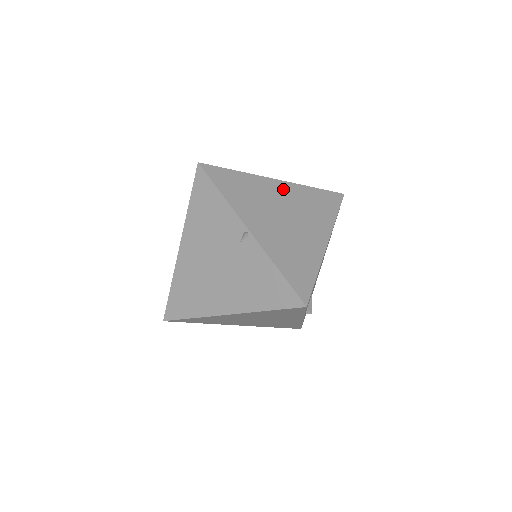
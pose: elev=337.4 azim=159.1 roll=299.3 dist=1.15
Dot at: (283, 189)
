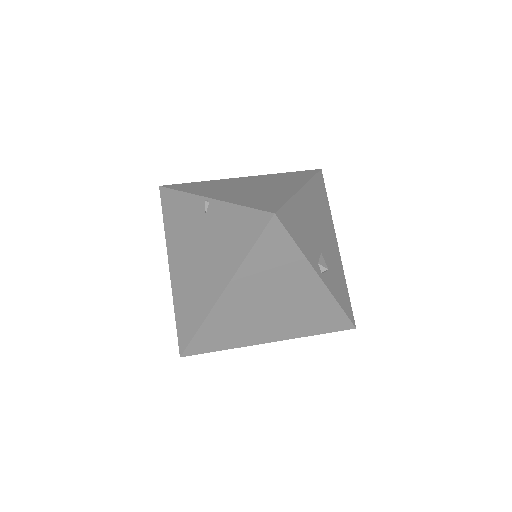
Dot at: (249, 179)
